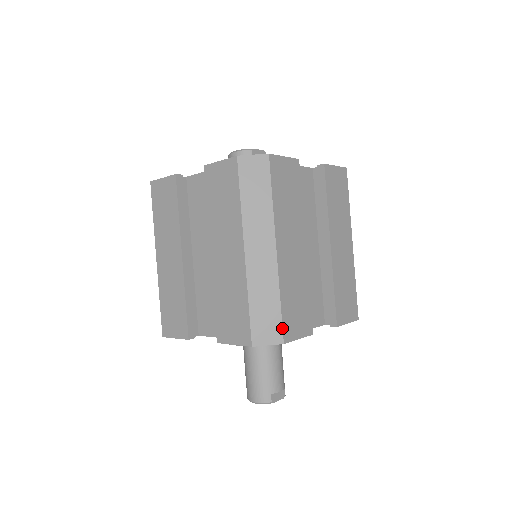
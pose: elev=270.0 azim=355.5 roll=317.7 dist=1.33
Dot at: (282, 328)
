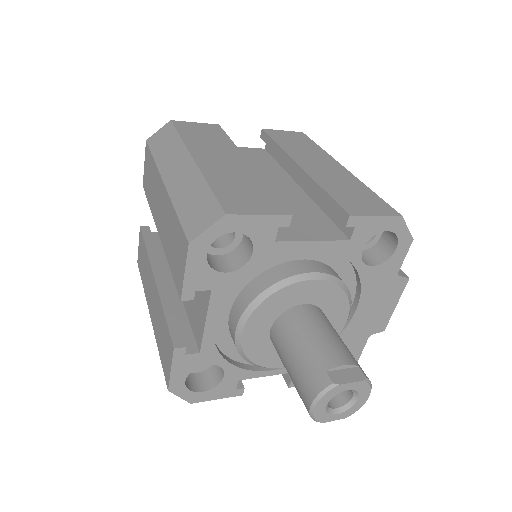
Dot at: (219, 204)
